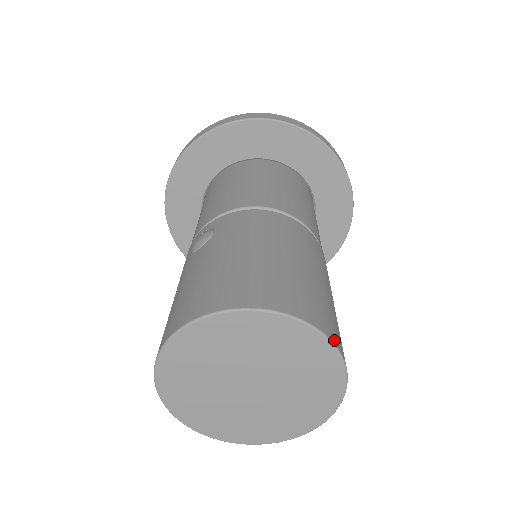
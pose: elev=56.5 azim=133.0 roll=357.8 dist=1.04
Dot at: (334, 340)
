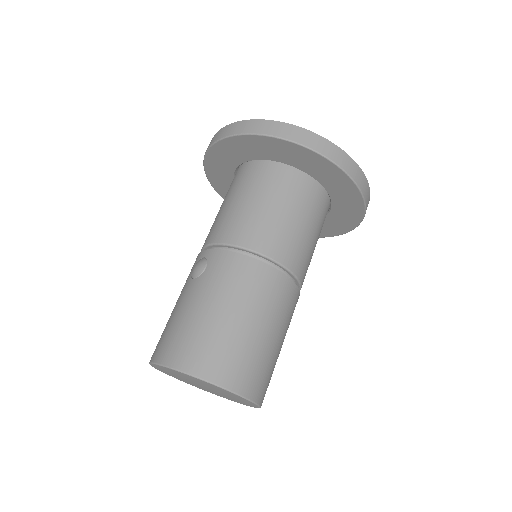
Dot at: (248, 394)
